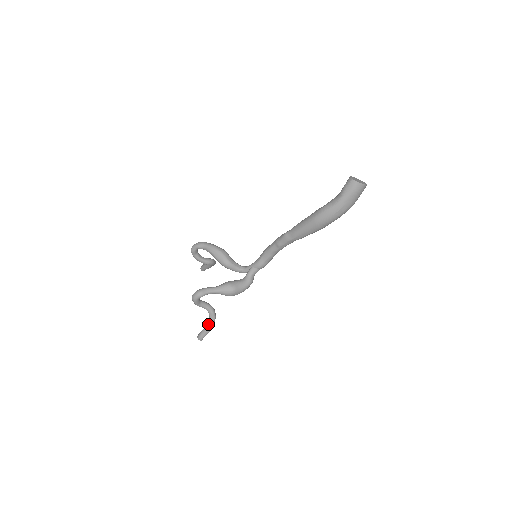
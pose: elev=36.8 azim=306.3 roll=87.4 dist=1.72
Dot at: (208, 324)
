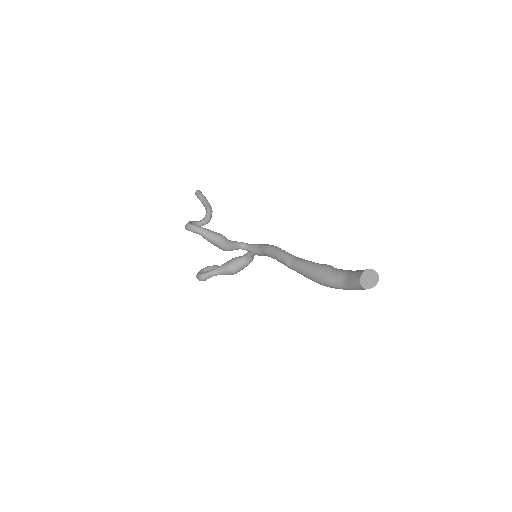
Dot at: occluded
